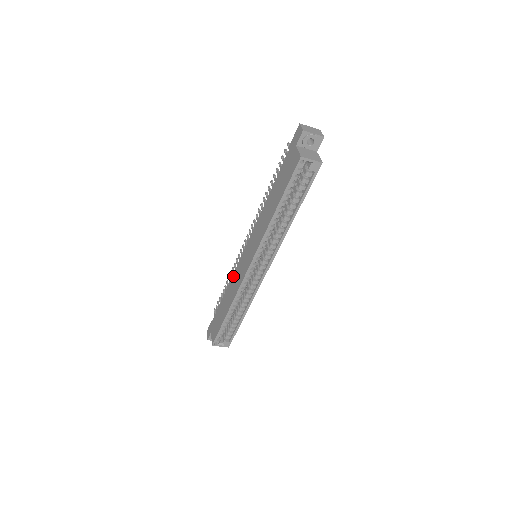
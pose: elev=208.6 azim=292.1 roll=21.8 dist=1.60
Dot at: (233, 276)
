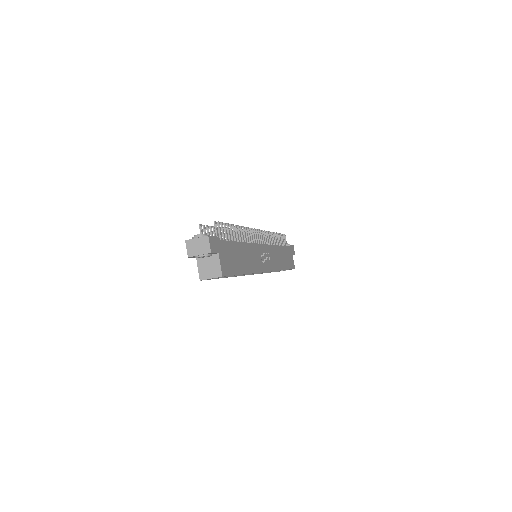
Dot at: occluded
